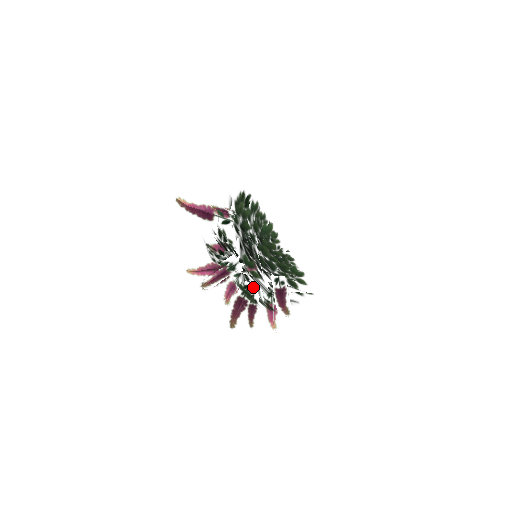
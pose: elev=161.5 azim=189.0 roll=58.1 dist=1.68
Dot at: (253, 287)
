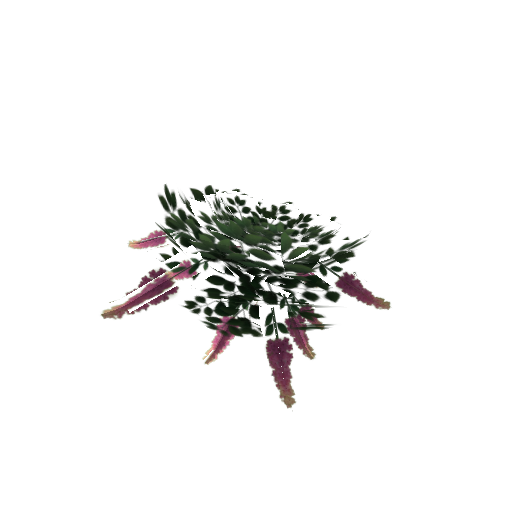
Dot at: occluded
